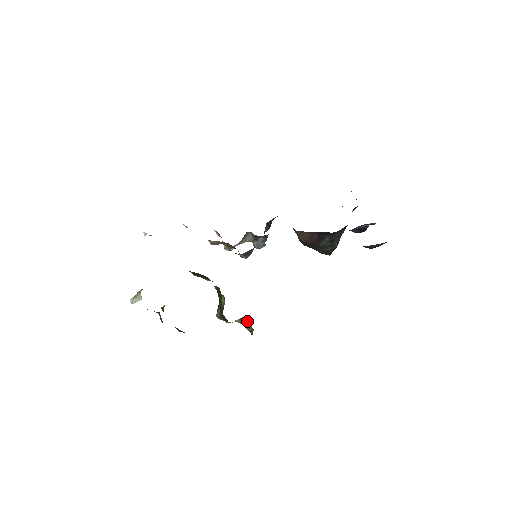
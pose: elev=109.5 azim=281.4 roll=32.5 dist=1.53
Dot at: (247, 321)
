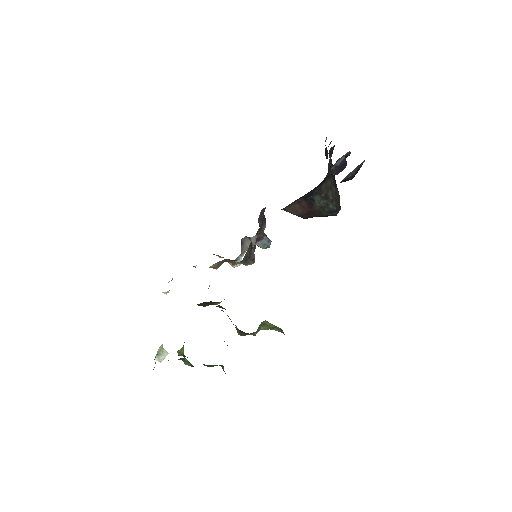
Dot at: (270, 324)
